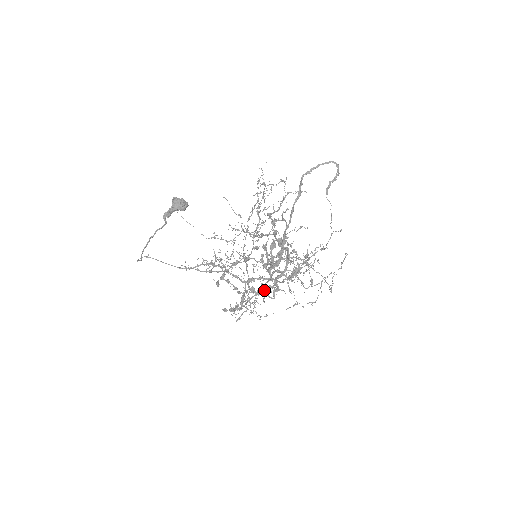
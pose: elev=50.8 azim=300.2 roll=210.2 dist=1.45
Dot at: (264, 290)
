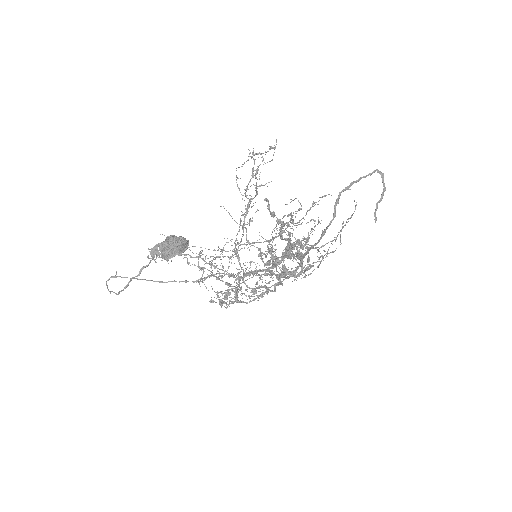
Dot at: (264, 285)
